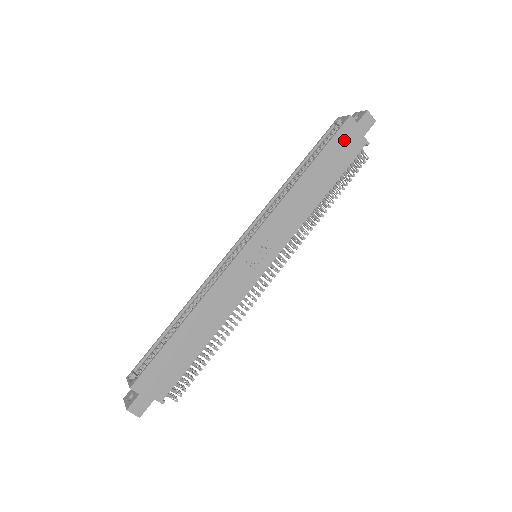
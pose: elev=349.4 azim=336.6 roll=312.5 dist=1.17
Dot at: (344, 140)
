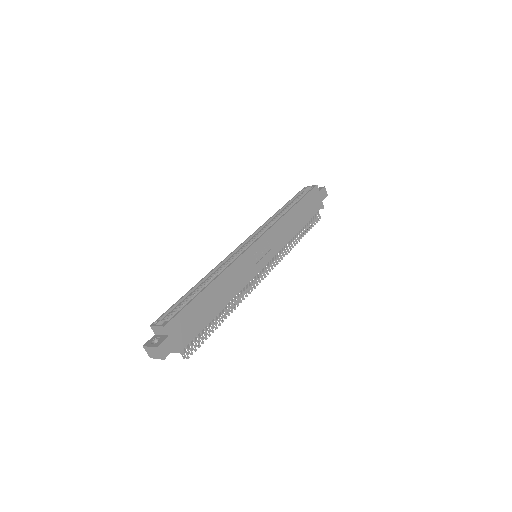
Dot at: (313, 198)
